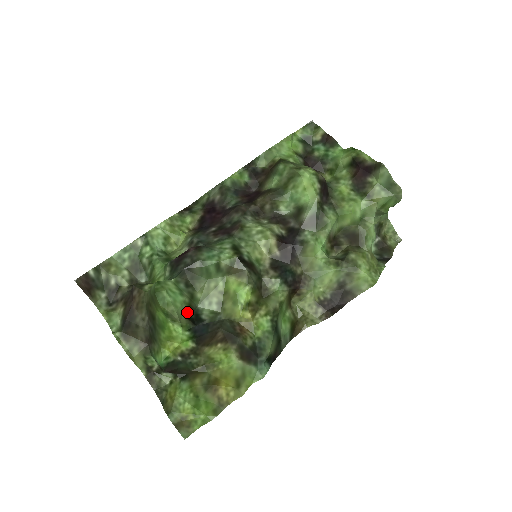
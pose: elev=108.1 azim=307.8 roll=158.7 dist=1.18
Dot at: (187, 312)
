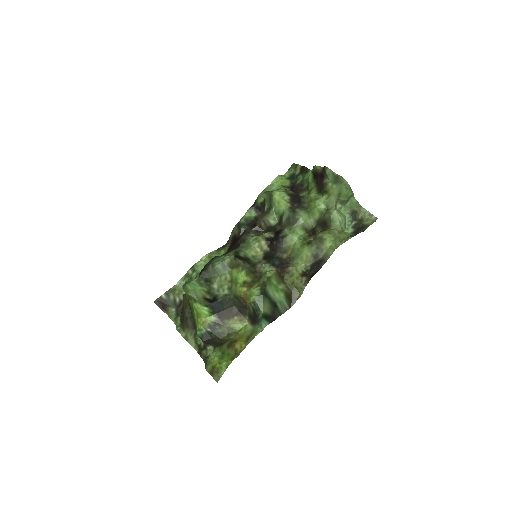
Dot at: (206, 296)
